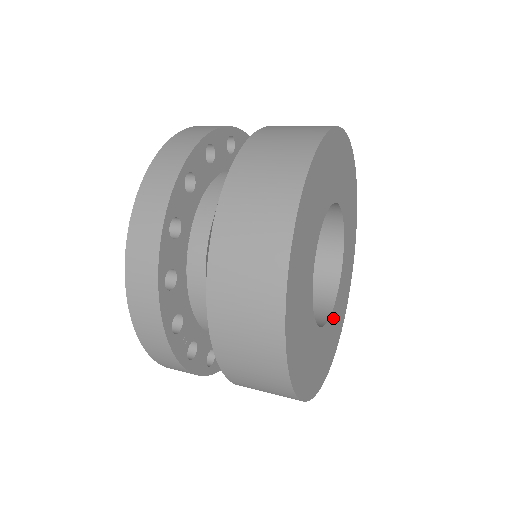
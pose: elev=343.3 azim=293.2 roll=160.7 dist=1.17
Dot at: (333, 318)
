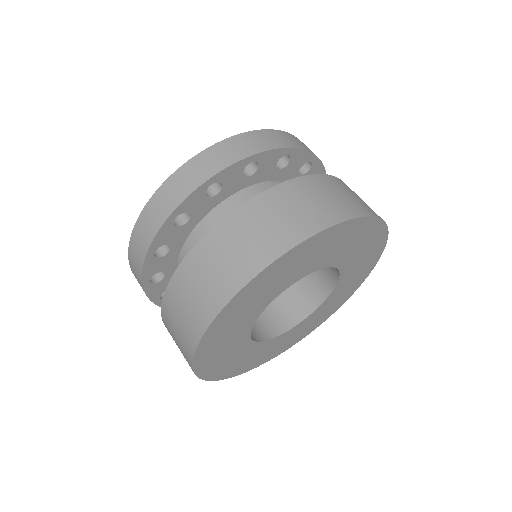
Dot at: (306, 321)
